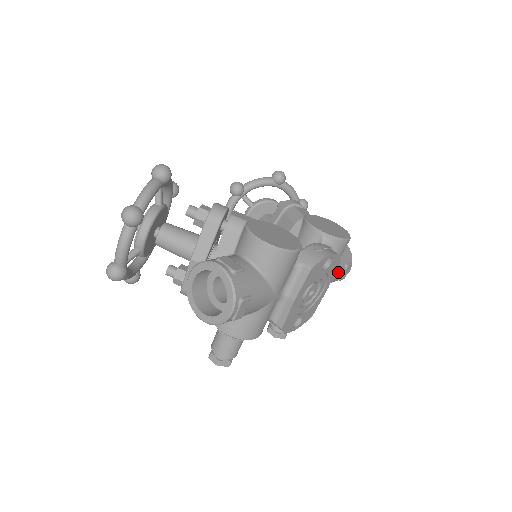
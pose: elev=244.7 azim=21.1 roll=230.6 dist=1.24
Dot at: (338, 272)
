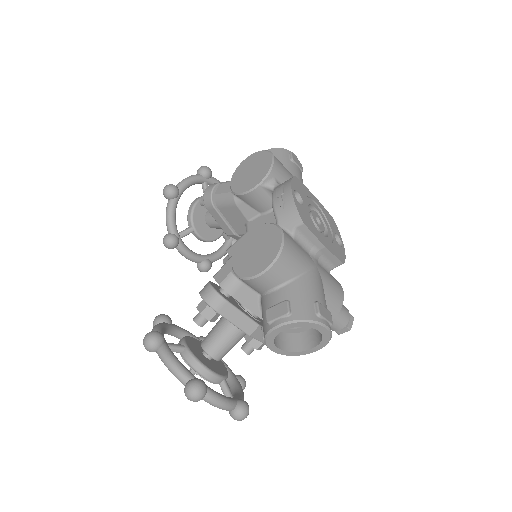
Dot at: (297, 173)
